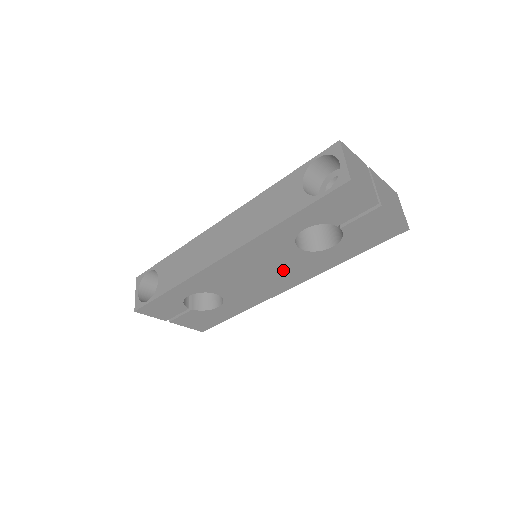
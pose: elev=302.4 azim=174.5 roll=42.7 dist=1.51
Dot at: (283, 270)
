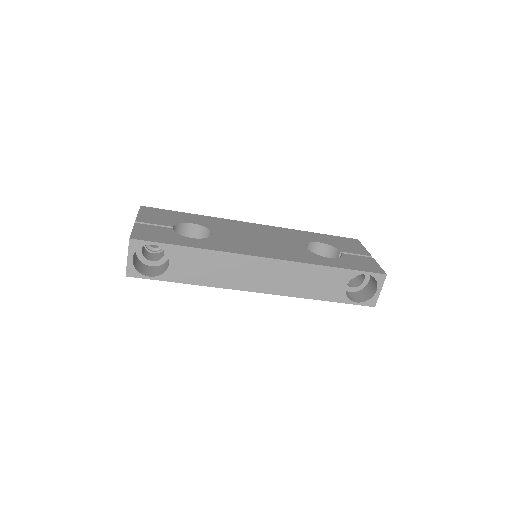
Dot at: occluded
